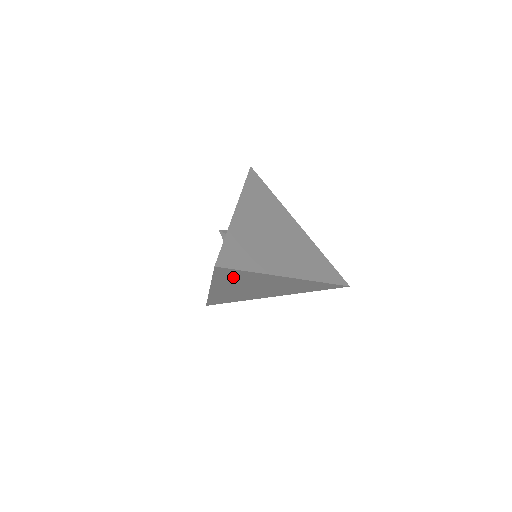
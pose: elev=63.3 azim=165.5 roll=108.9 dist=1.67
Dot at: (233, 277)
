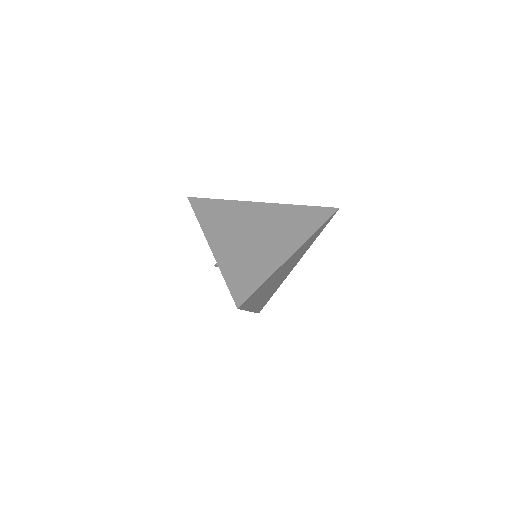
Dot at: (256, 295)
